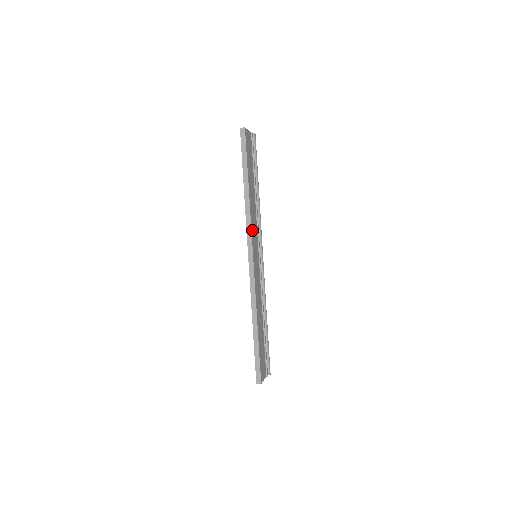
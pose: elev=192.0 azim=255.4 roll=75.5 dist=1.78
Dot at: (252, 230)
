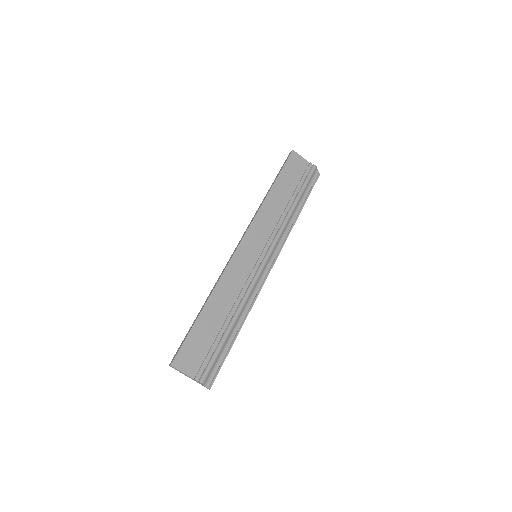
Dot at: (255, 224)
